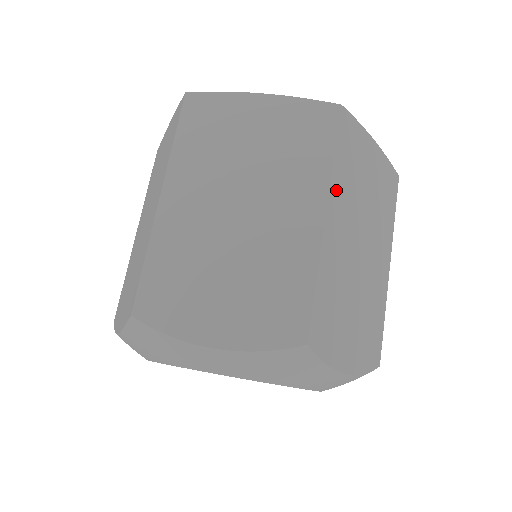
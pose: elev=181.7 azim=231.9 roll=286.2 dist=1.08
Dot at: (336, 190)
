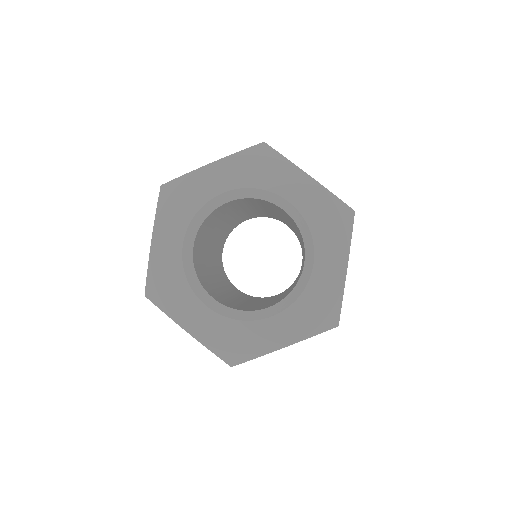
Dot at: occluded
